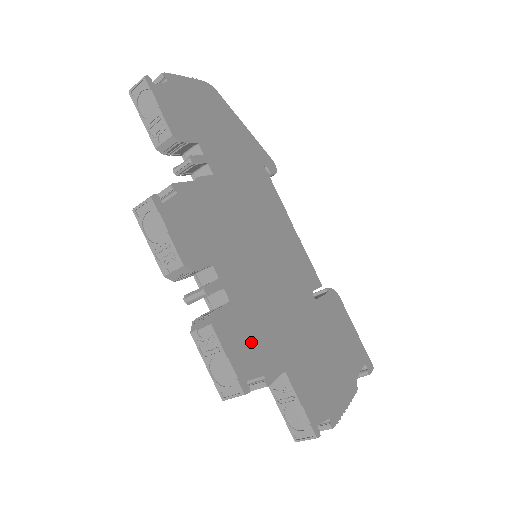
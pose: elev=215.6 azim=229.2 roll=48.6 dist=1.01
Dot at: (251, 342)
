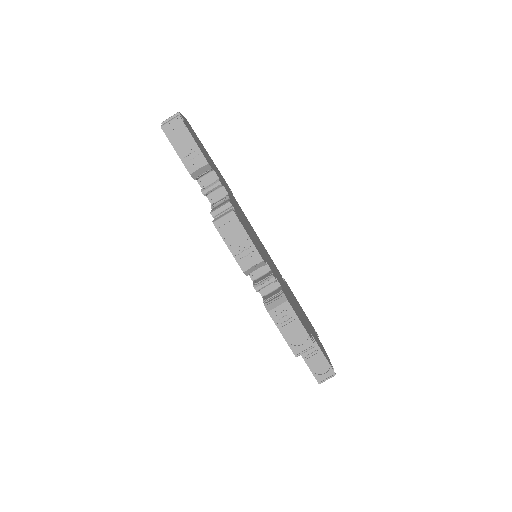
Dot at: (297, 313)
